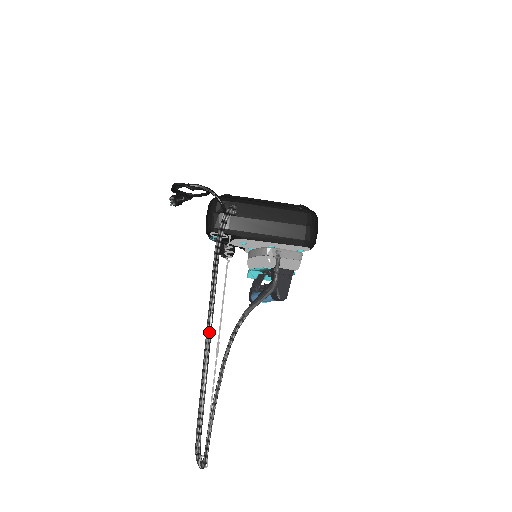
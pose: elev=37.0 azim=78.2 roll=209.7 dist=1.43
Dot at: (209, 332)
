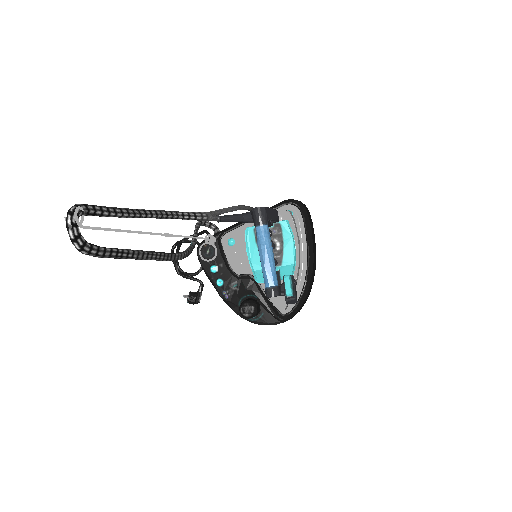
Dot at: occluded
